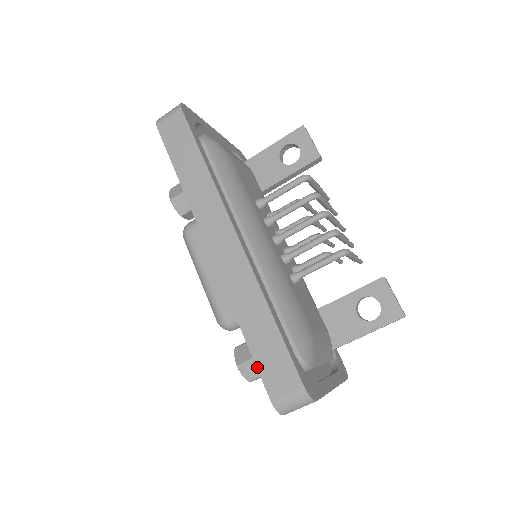
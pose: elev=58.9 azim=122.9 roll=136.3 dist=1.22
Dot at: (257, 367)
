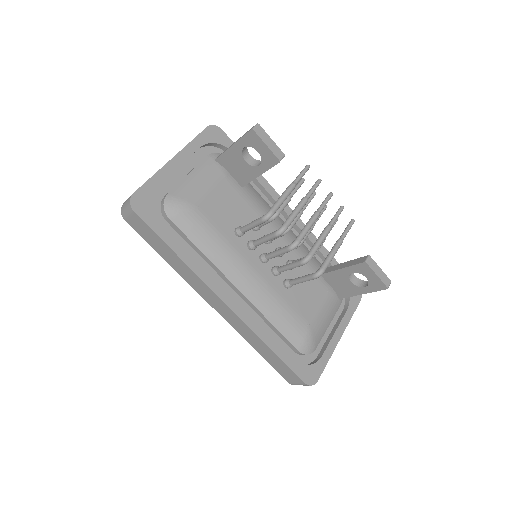
Dot at: (274, 368)
